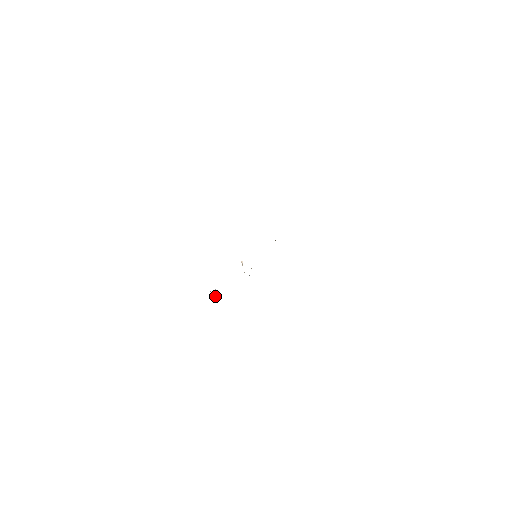
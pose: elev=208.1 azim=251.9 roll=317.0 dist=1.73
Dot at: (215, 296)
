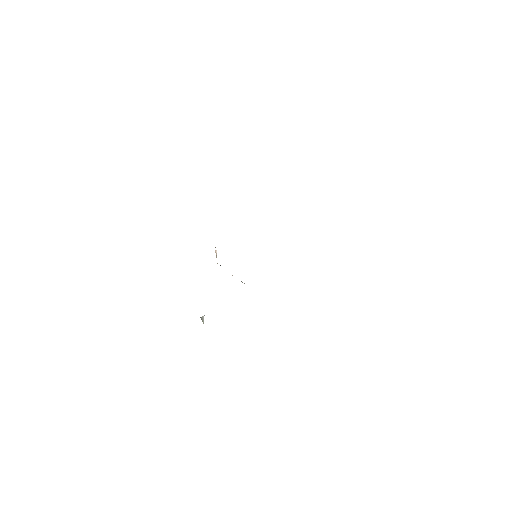
Dot at: (203, 323)
